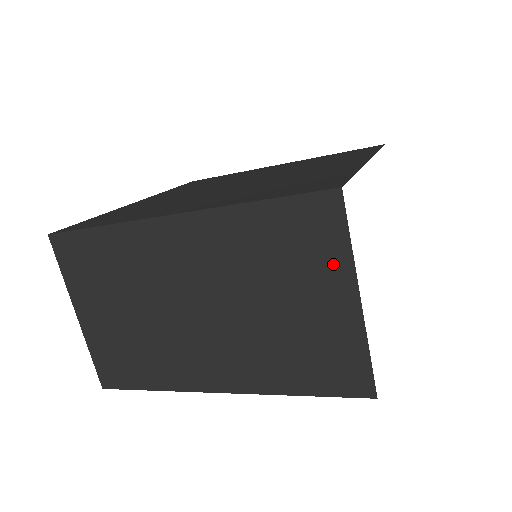
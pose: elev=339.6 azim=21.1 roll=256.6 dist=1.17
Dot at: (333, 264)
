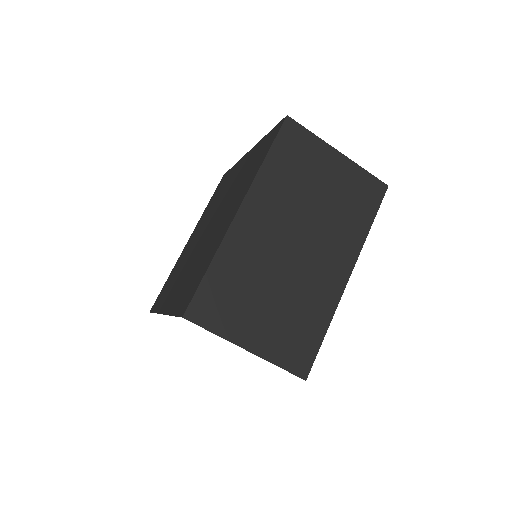
Dot at: (317, 149)
